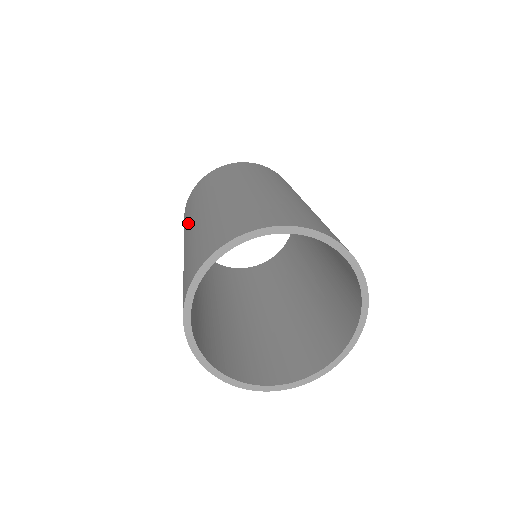
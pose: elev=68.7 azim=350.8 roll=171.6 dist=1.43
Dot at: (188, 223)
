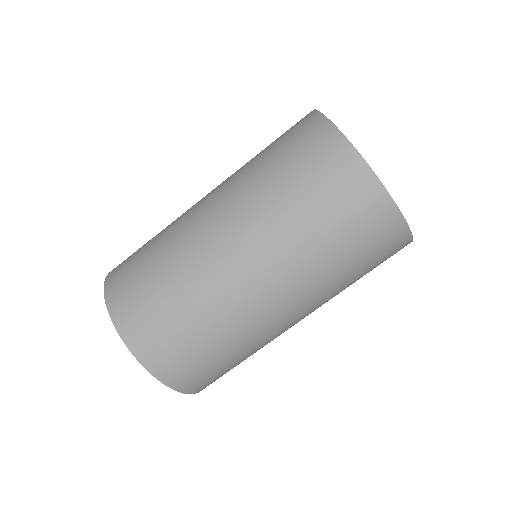
Dot at: (186, 226)
